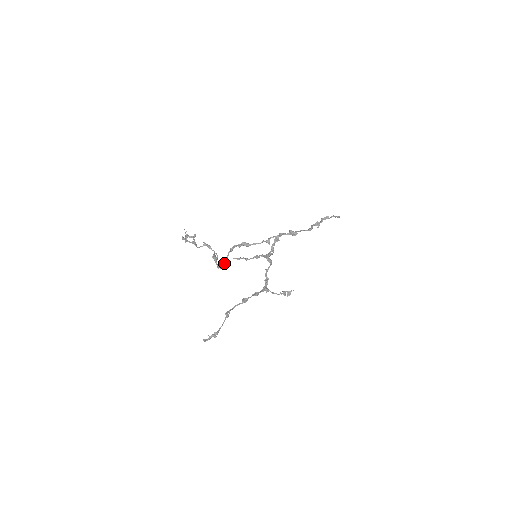
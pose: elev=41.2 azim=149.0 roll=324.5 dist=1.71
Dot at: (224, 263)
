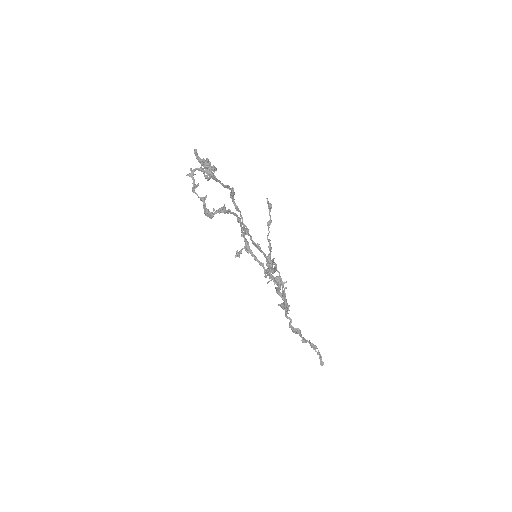
Dot at: (227, 211)
